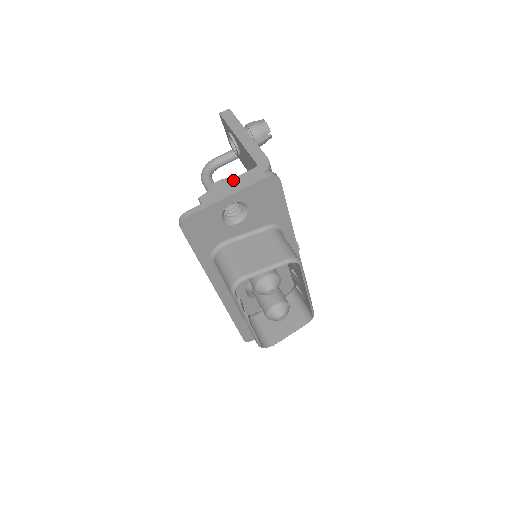
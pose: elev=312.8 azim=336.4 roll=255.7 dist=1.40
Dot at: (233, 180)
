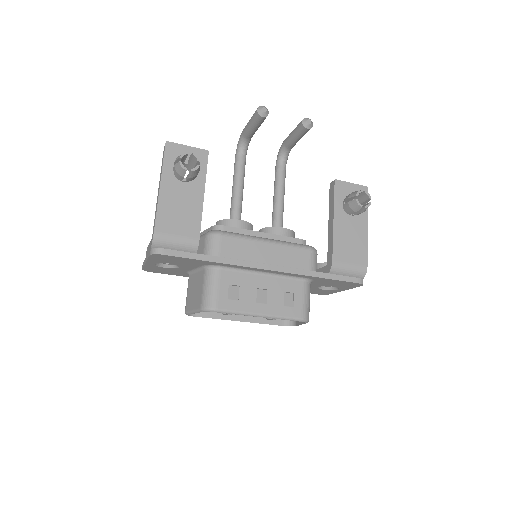
Dot at: (148, 246)
